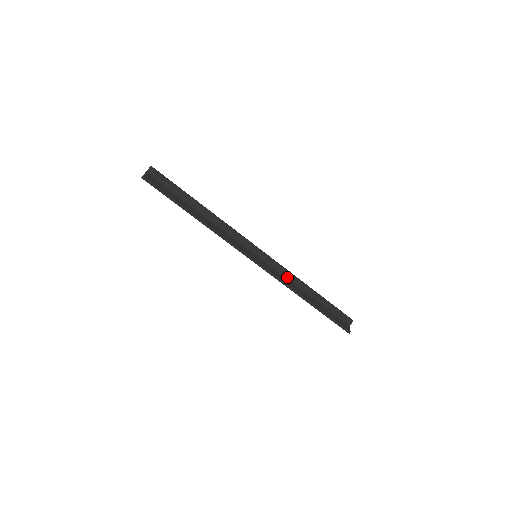
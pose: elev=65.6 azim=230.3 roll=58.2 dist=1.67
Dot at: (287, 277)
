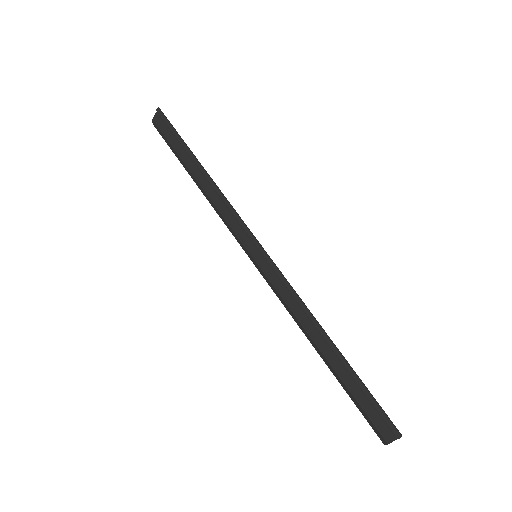
Dot at: (290, 310)
